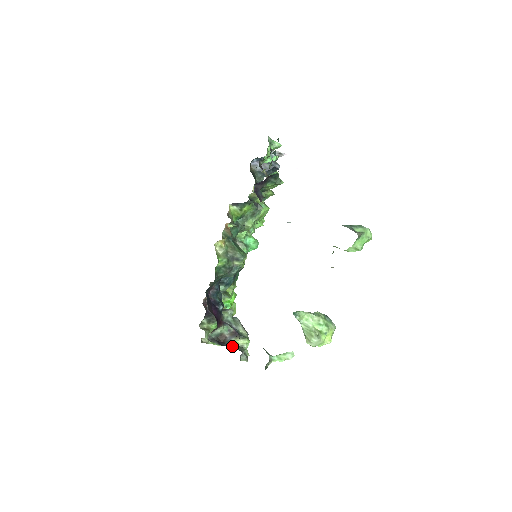
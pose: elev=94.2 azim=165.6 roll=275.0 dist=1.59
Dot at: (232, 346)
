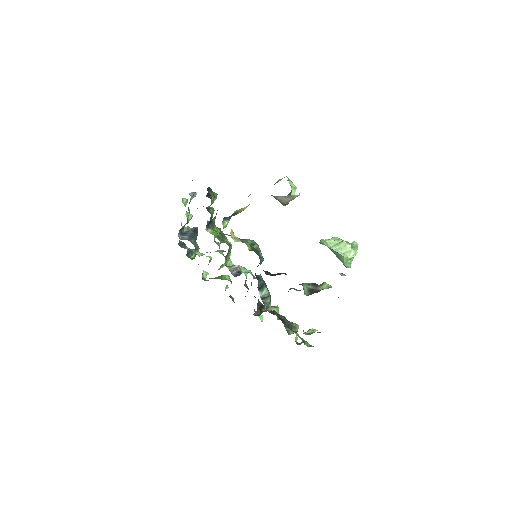
Dot at: occluded
